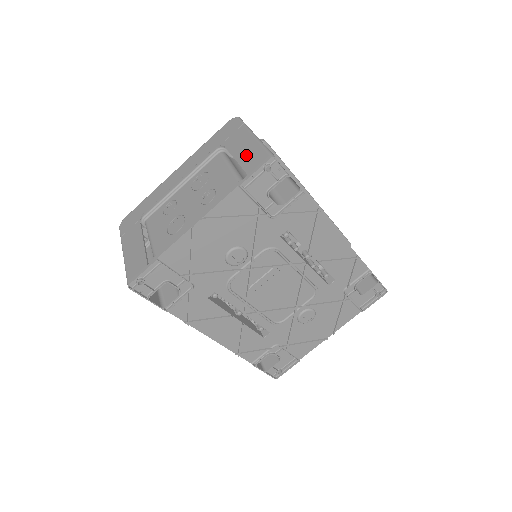
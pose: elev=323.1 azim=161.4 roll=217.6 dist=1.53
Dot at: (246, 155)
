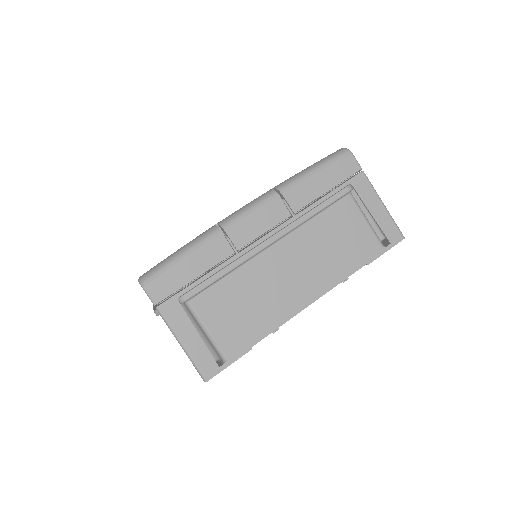
Dot at: occluded
